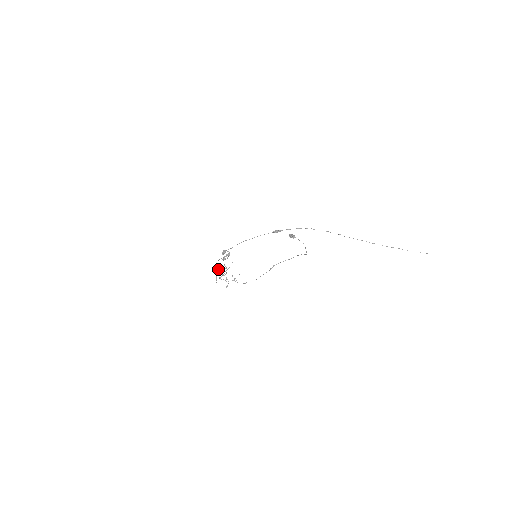
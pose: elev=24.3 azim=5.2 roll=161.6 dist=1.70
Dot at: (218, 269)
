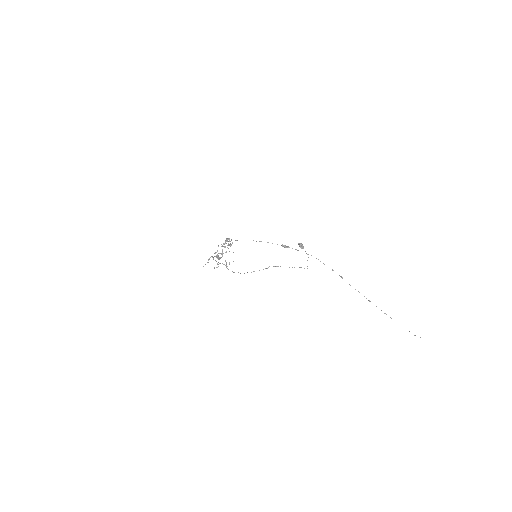
Dot at: occluded
